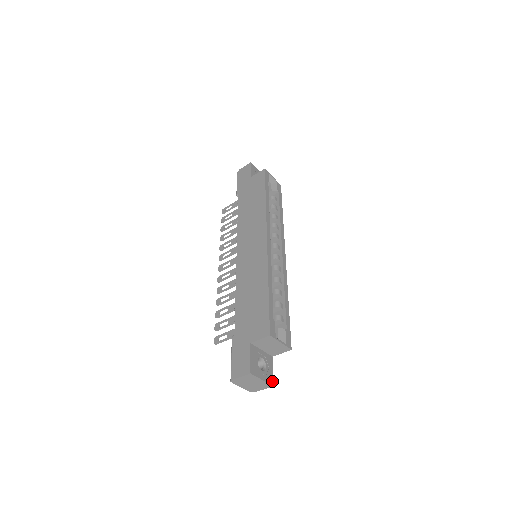
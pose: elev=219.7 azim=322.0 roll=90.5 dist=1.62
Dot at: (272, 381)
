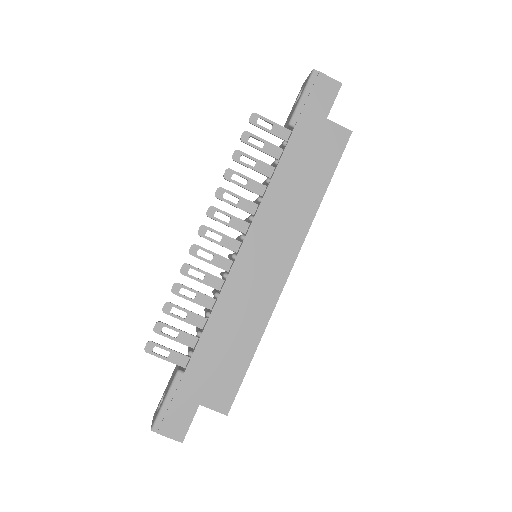
Dot at: occluded
